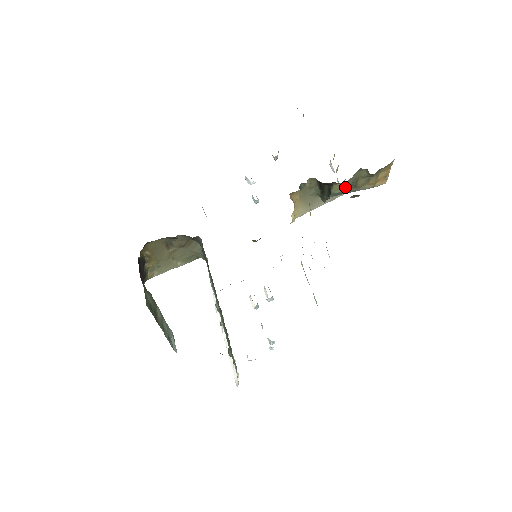
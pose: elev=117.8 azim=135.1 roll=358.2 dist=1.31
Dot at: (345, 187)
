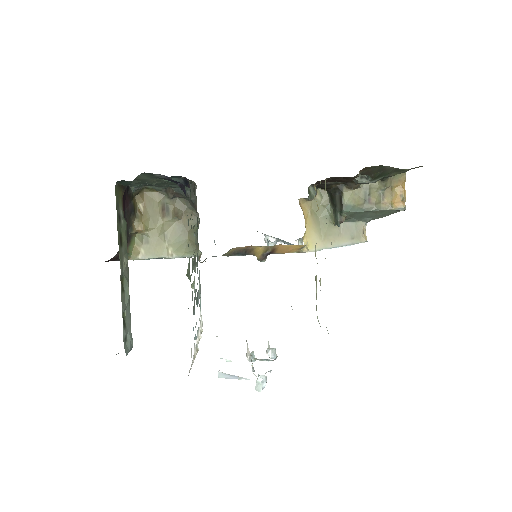
Dot at: (357, 199)
